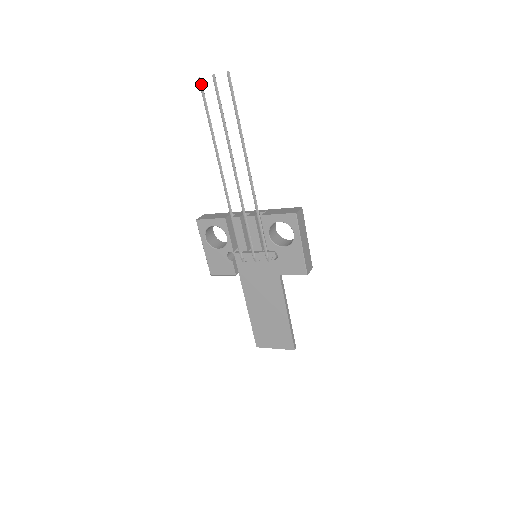
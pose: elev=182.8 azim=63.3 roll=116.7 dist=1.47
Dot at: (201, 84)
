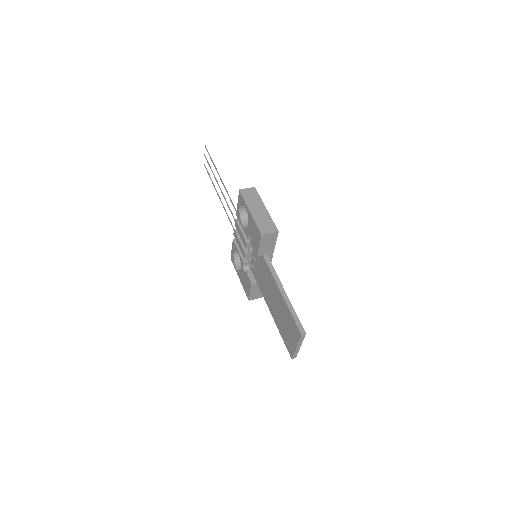
Dot at: occluded
